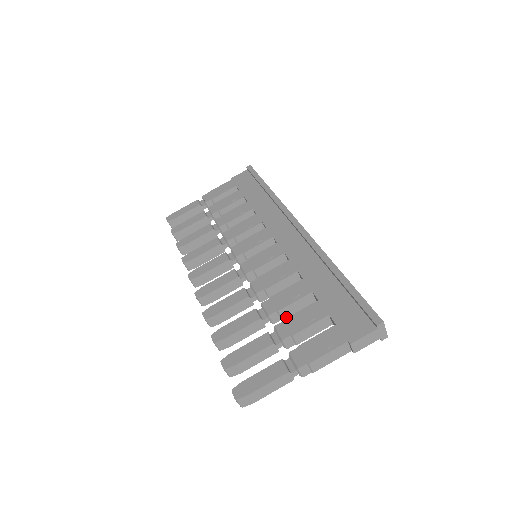
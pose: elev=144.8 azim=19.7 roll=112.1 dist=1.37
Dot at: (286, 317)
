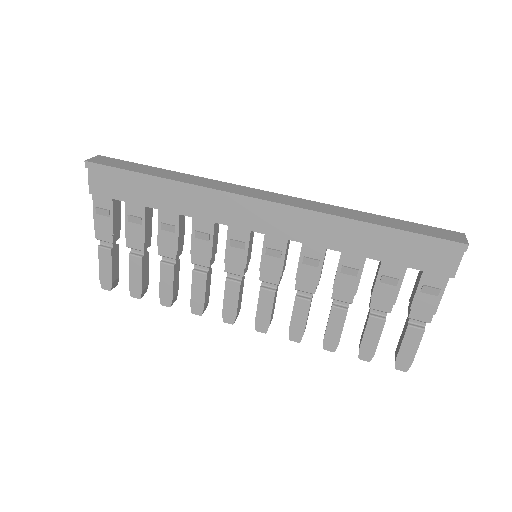
Dot at: occluded
